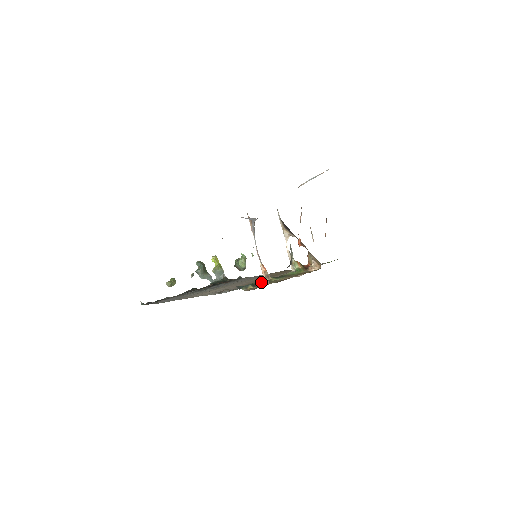
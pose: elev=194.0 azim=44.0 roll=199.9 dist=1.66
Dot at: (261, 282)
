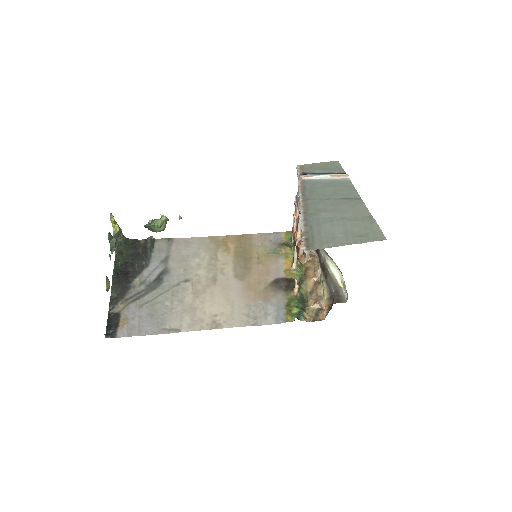
Dot at: (301, 301)
